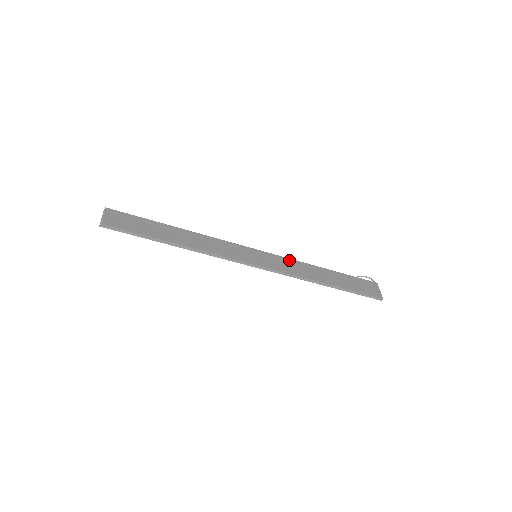
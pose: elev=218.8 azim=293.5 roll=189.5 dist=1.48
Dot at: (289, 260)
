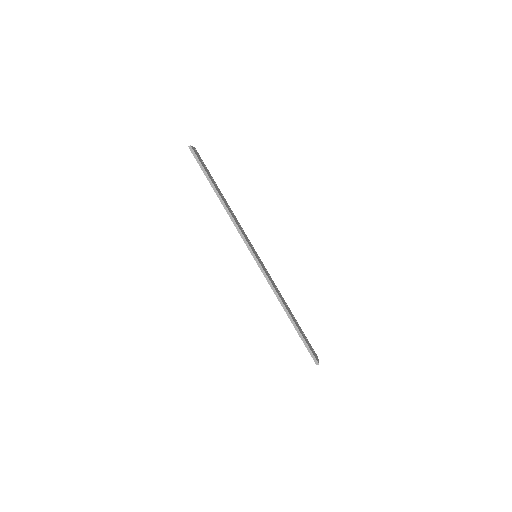
Dot at: (273, 281)
